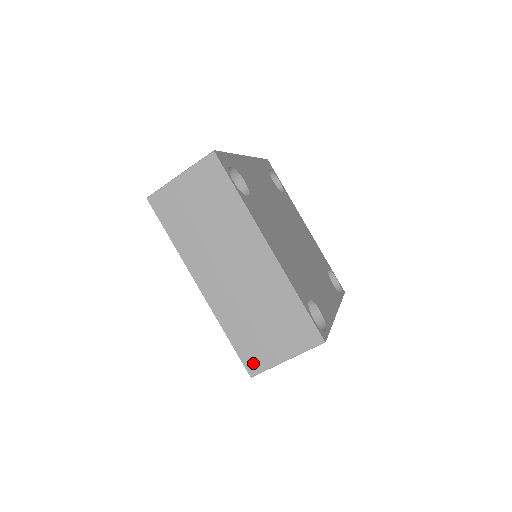
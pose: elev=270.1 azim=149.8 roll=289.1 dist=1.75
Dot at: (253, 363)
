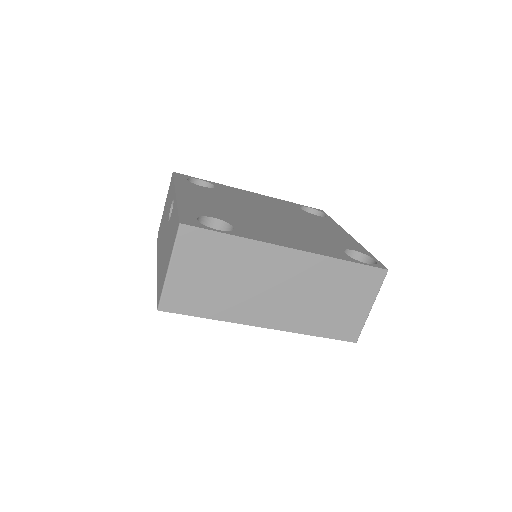
Dot at: (350, 333)
